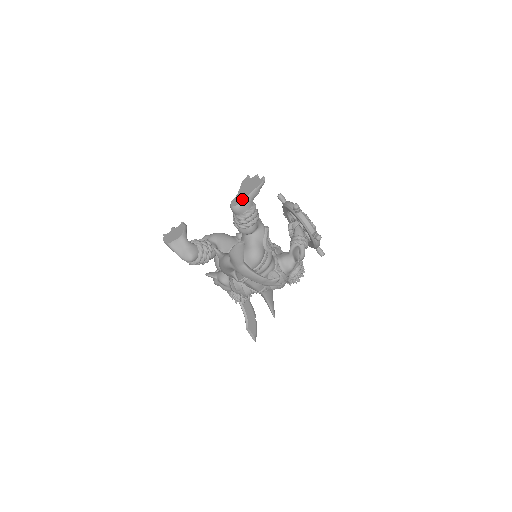
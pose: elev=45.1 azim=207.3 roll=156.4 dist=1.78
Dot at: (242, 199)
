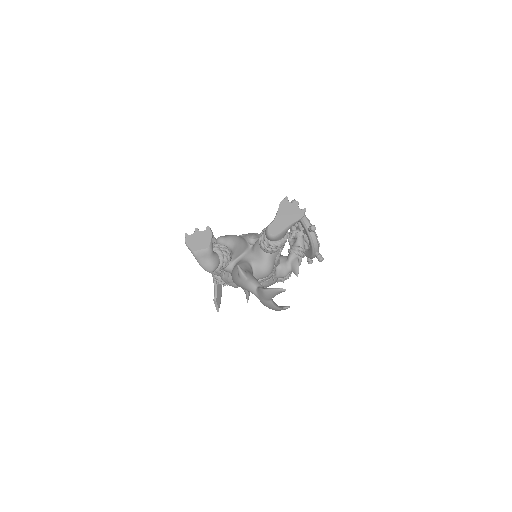
Dot at: (281, 229)
